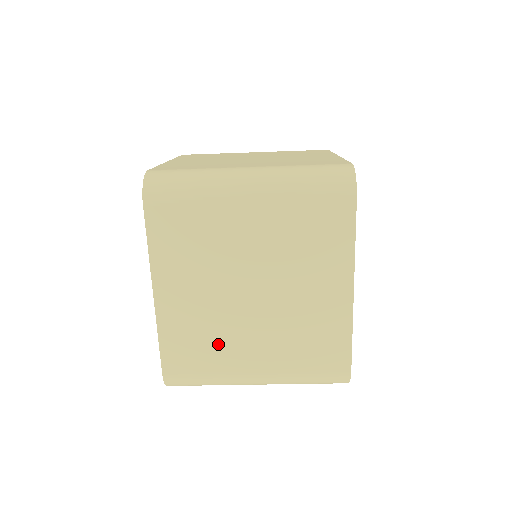
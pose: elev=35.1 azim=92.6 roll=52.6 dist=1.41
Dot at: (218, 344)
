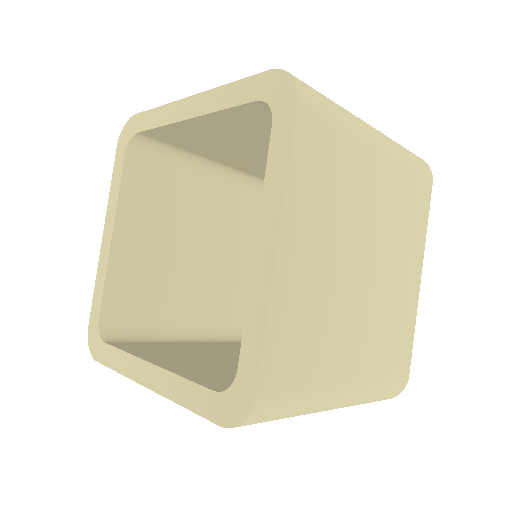
Dot at: occluded
